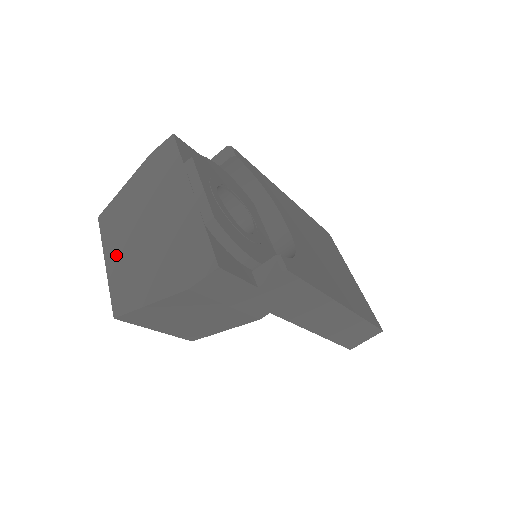
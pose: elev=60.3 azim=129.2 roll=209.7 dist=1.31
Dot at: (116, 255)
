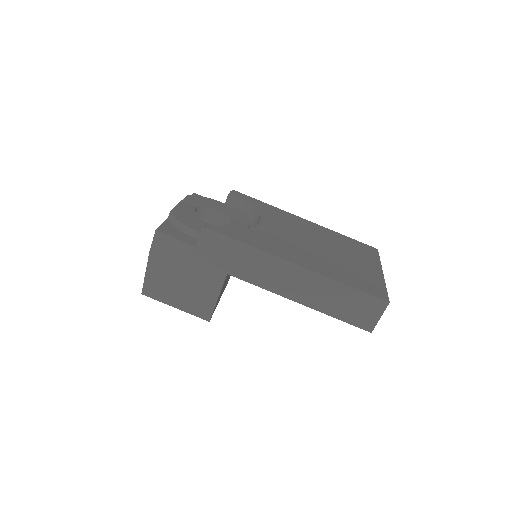
Dot at: occluded
